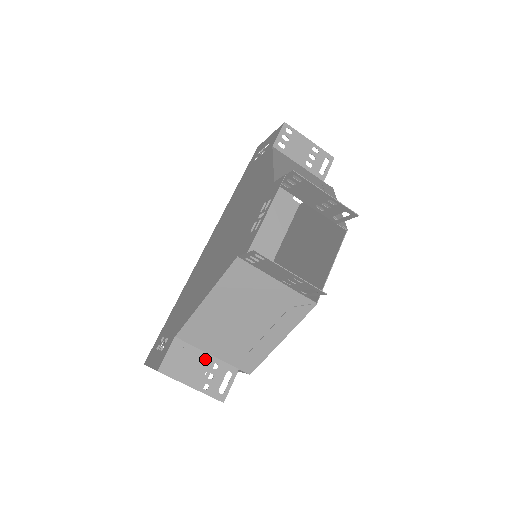
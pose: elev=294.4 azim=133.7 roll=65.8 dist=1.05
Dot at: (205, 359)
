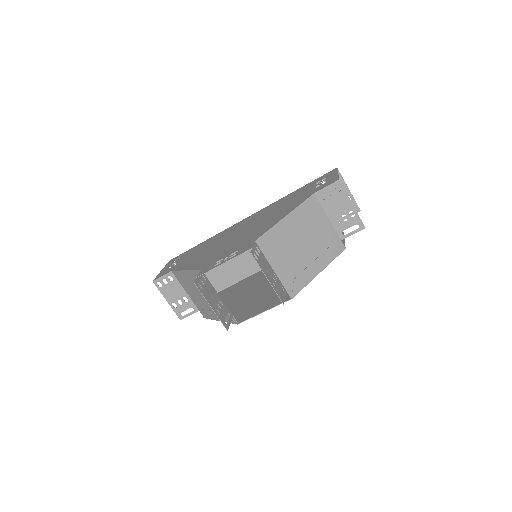
Dot at: (182, 293)
